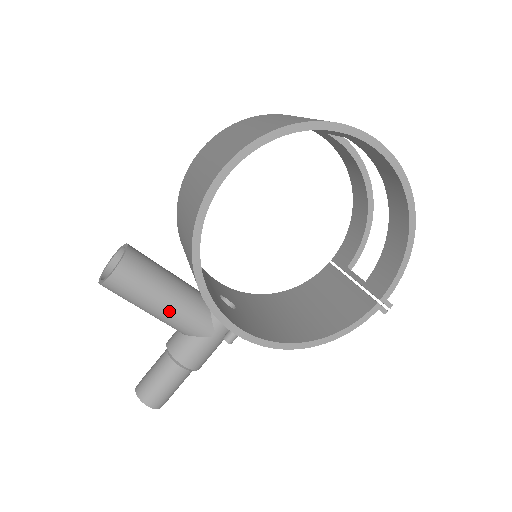
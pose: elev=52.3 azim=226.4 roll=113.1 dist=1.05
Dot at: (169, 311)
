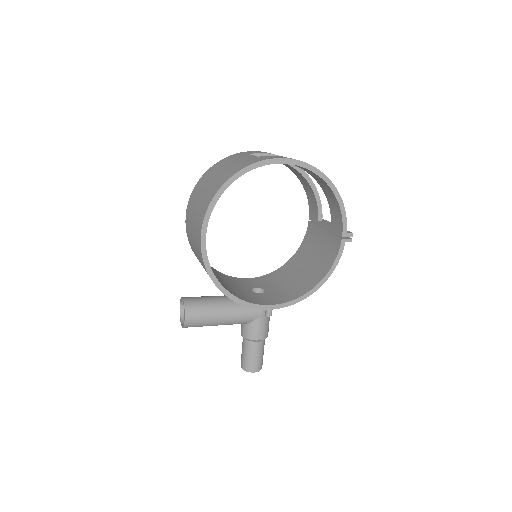
Dot at: (228, 318)
